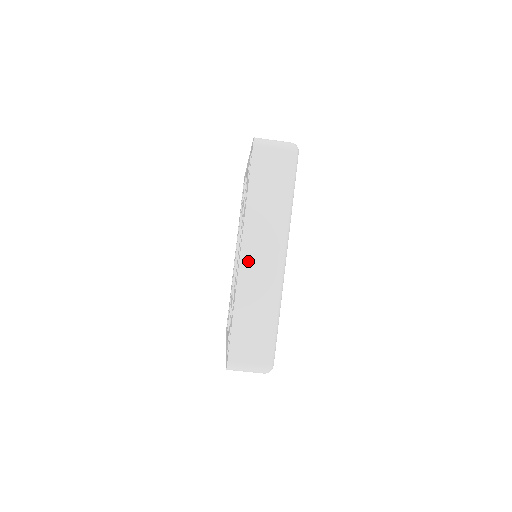
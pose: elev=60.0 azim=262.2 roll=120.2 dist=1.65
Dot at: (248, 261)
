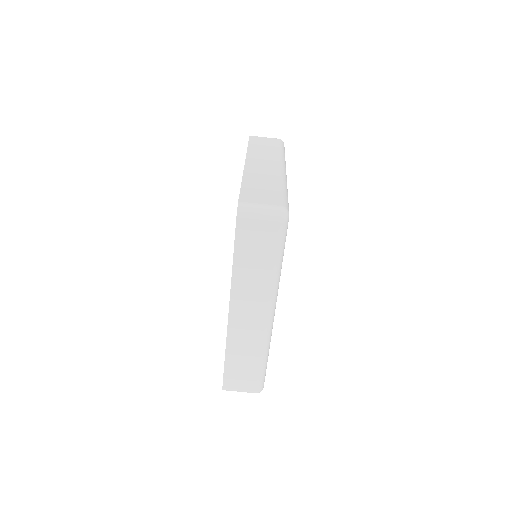
Dot at: (236, 319)
